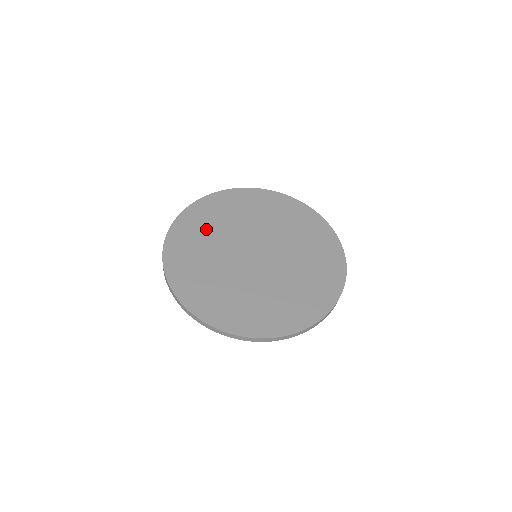
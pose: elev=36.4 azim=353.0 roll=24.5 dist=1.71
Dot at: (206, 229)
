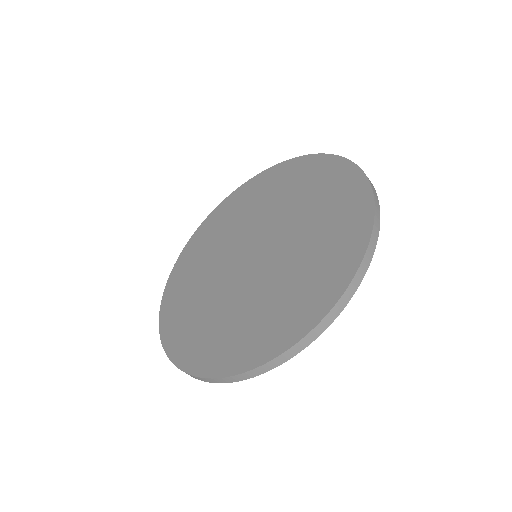
Dot at: (209, 245)
